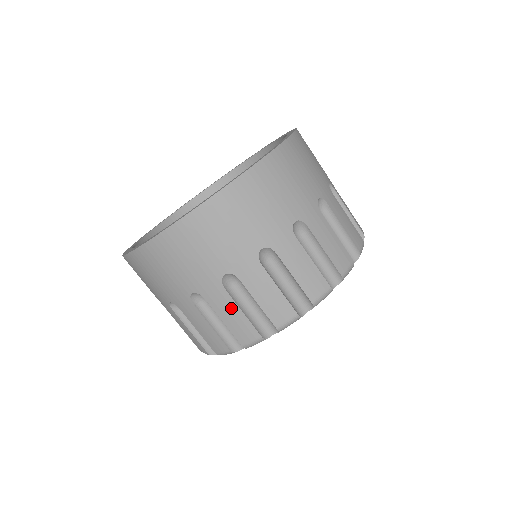
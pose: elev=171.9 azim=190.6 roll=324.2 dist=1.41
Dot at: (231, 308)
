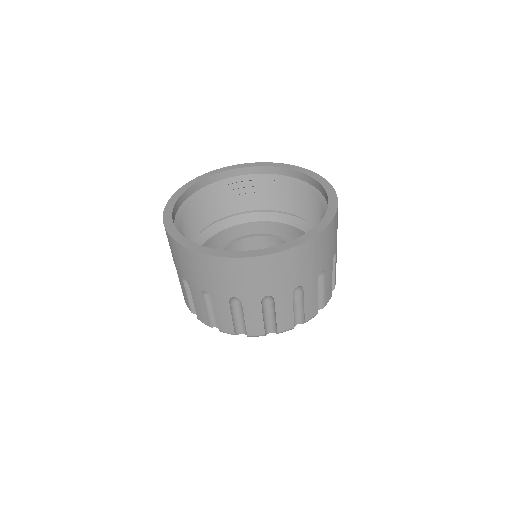
Dot at: (314, 295)
